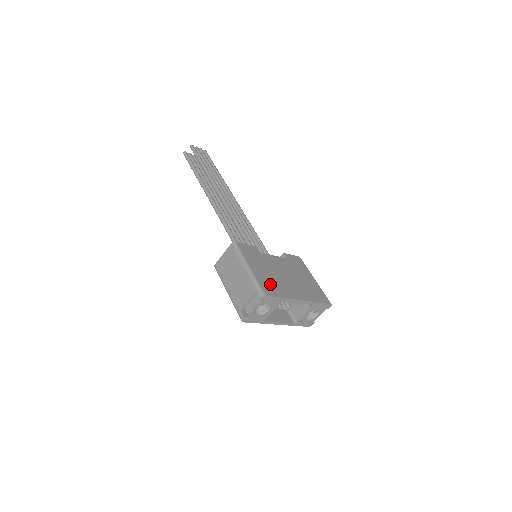
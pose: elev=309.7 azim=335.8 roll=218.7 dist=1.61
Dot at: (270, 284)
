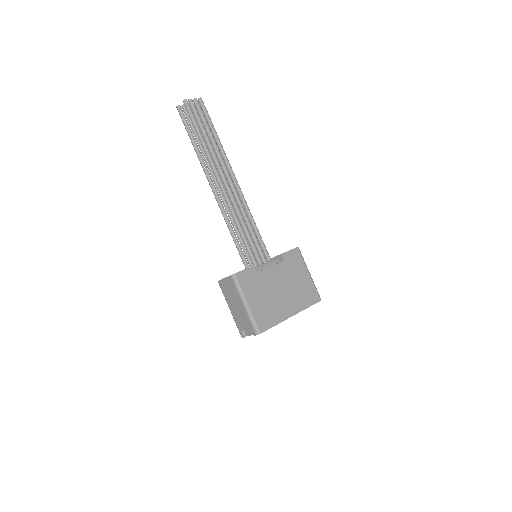
Dot at: (265, 314)
